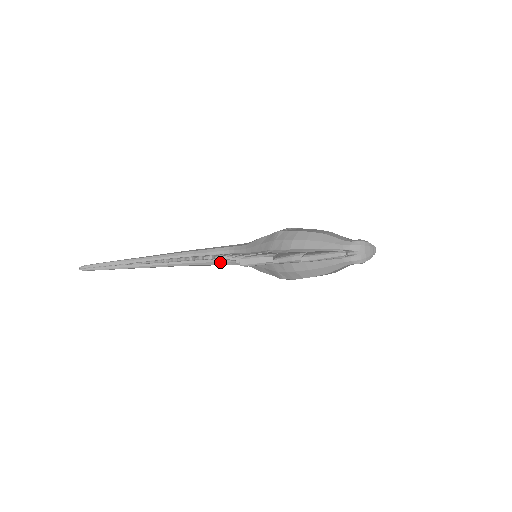
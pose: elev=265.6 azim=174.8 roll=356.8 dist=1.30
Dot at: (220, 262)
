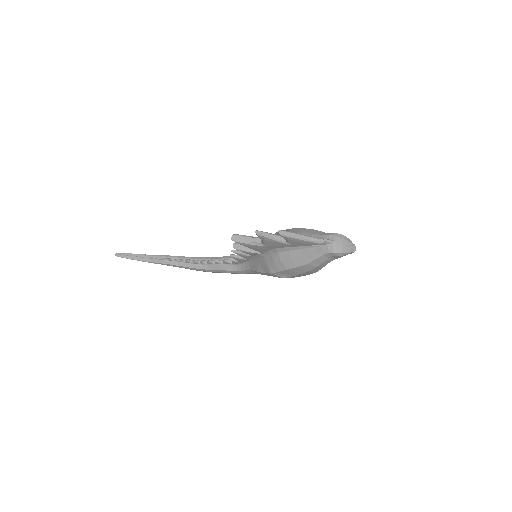
Dot at: (229, 268)
